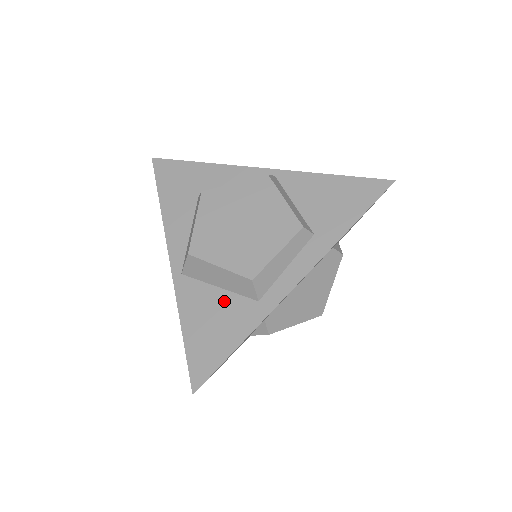
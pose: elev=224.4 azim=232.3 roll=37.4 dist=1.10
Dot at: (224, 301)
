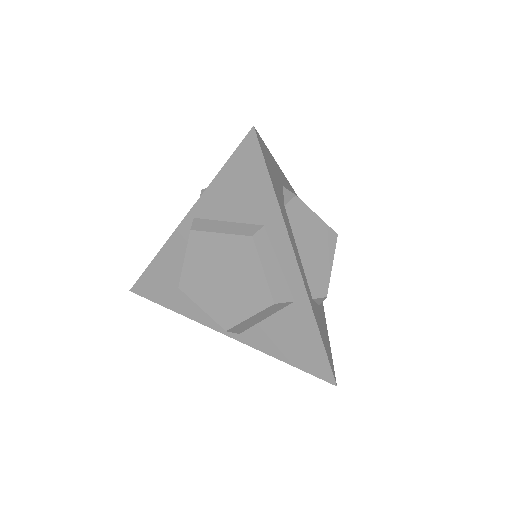
Dot at: (279, 323)
